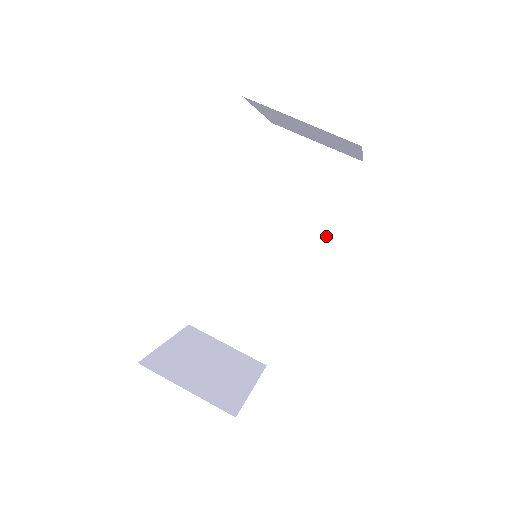
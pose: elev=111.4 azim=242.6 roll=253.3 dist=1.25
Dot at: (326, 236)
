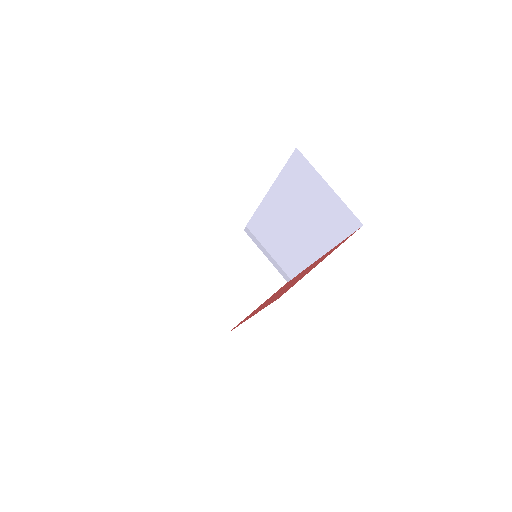
Dot at: (328, 250)
